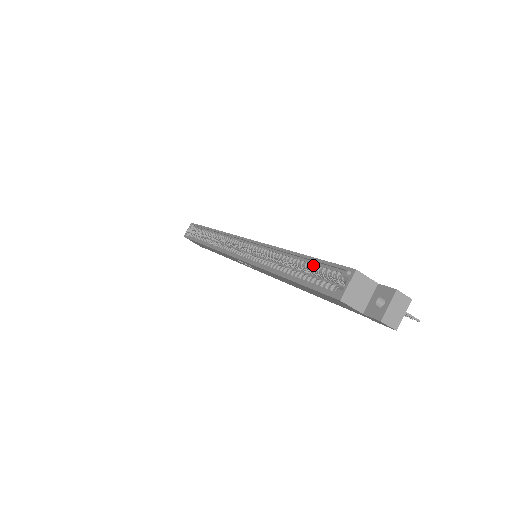
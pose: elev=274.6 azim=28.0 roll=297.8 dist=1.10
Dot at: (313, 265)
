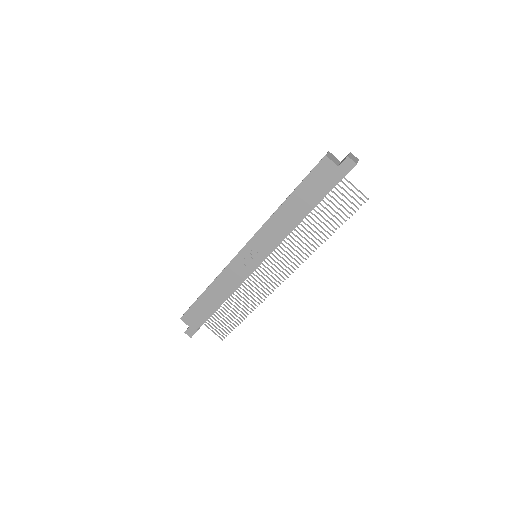
Dot at: occluded
